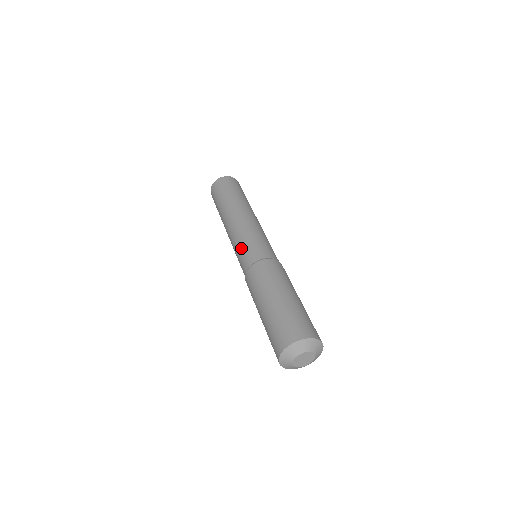
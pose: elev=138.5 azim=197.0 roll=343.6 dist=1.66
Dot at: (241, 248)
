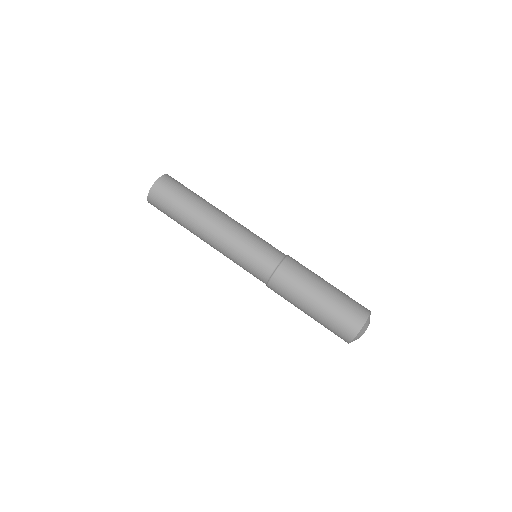
Dot at: (245, 263)
